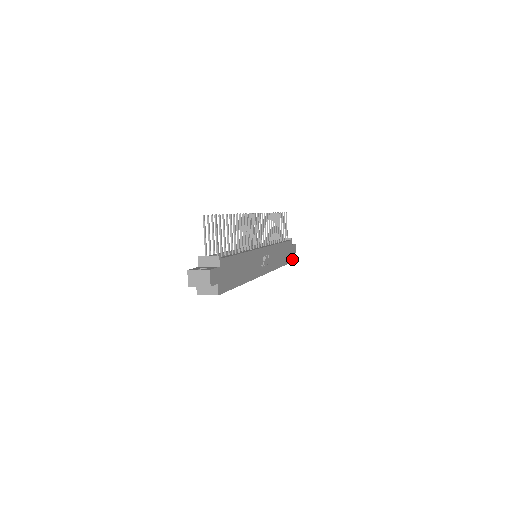
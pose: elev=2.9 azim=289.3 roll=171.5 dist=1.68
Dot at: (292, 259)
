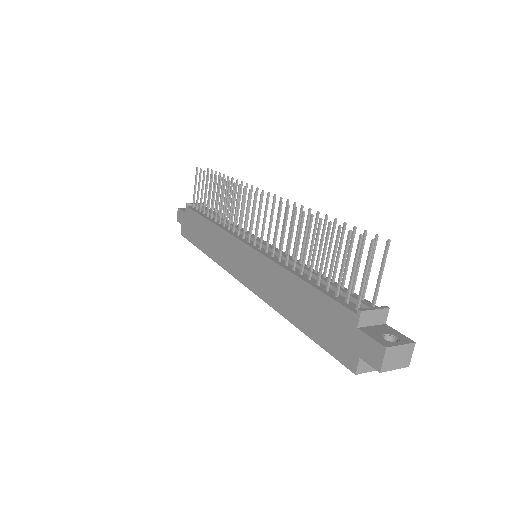
Dot at: occluded
